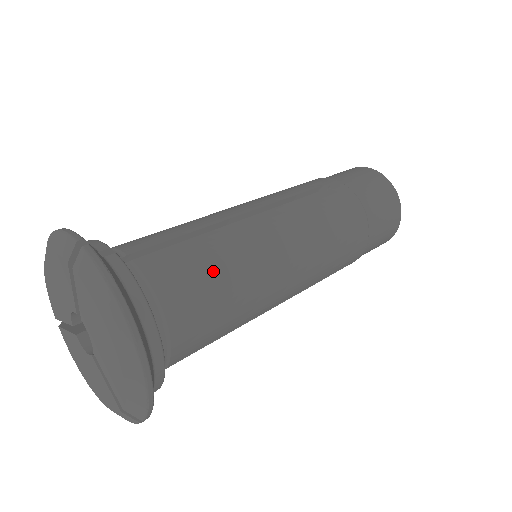
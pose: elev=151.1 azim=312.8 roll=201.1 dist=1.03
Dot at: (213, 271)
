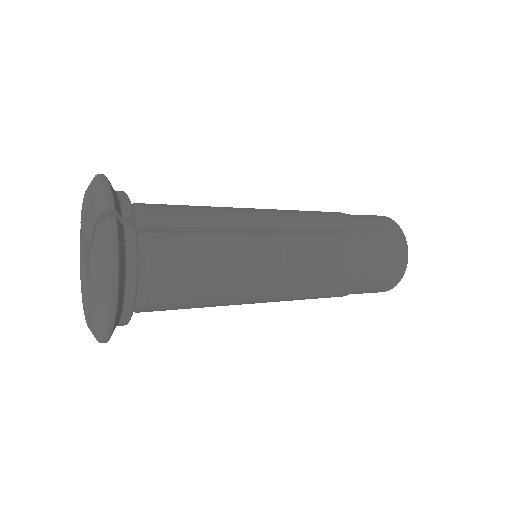
Dot at: (203, 270)
